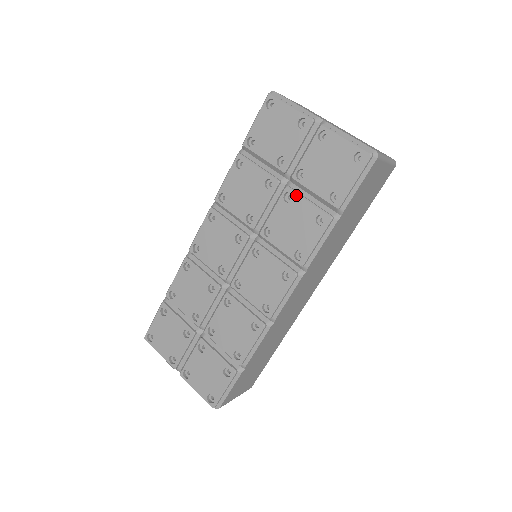
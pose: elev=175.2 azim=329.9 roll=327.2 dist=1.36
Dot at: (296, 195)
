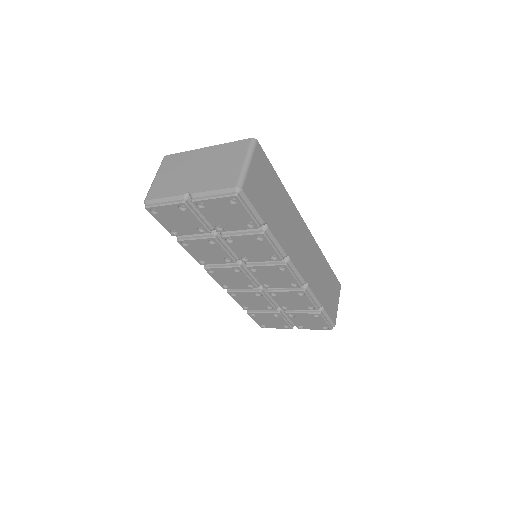
Dot at: (232, 237)
